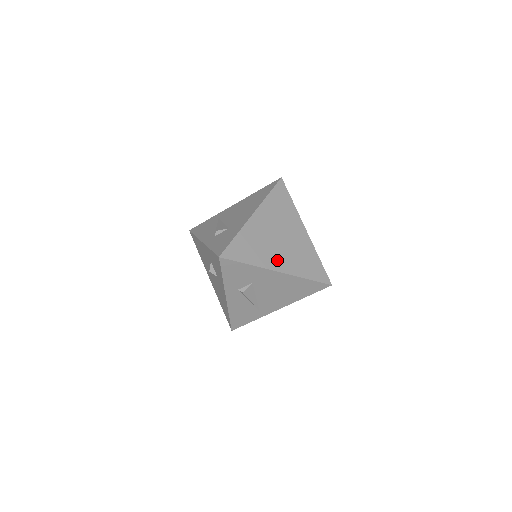
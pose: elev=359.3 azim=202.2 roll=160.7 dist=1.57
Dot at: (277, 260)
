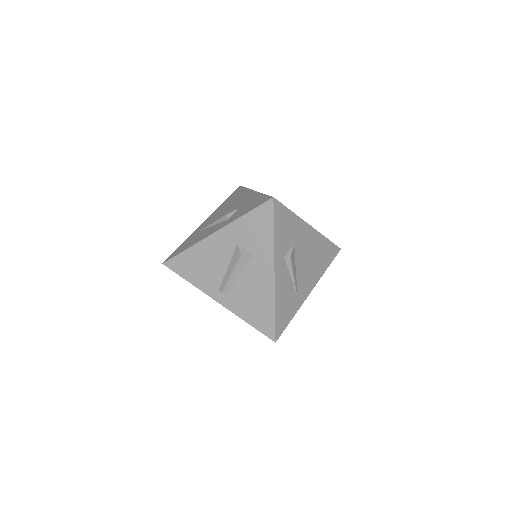
Dot at: occluded
